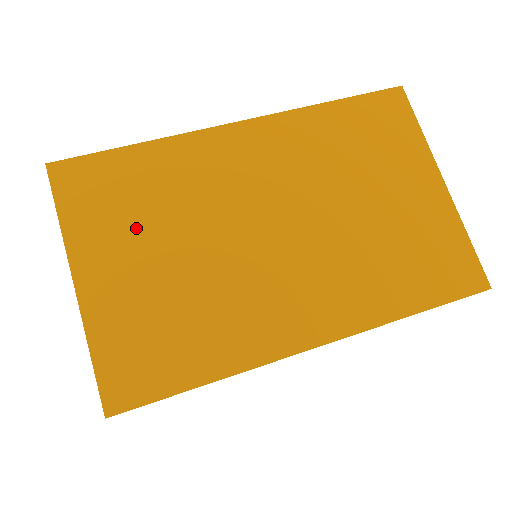
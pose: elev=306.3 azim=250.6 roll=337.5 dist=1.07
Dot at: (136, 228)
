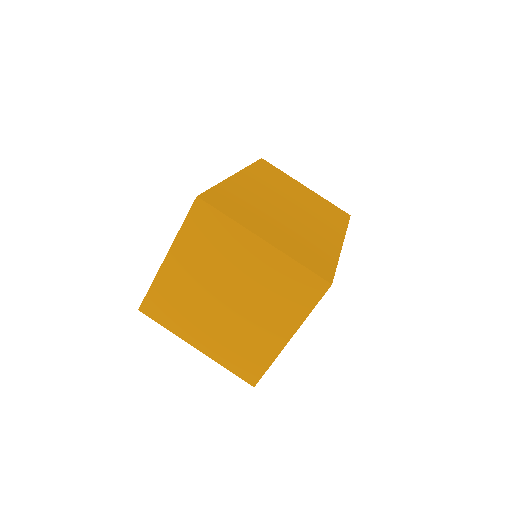
Dot at: (256, 215)
